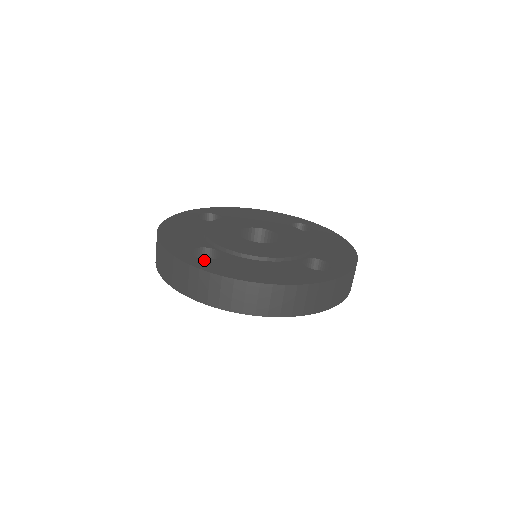
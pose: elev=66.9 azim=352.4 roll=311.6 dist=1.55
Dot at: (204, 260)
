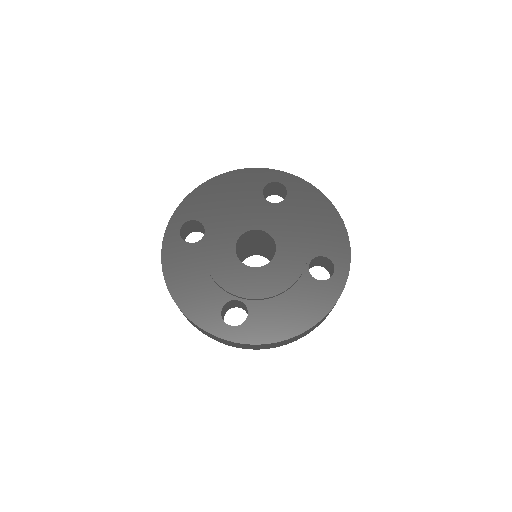
Dot at: (241, 327)
